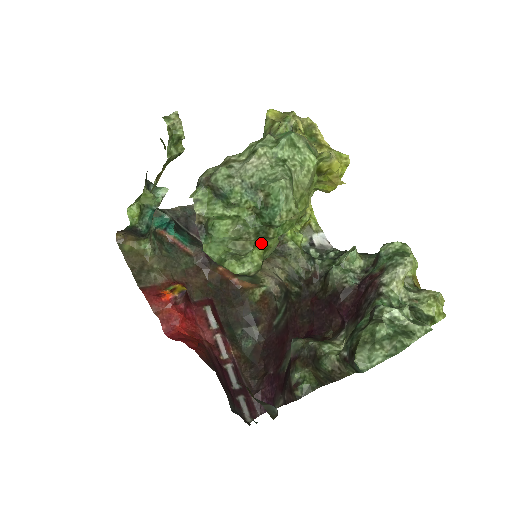
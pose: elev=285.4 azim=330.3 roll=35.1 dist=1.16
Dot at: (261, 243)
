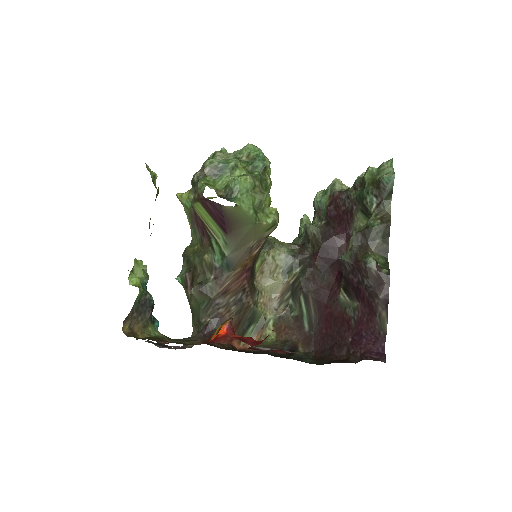
Dot at: occluded
